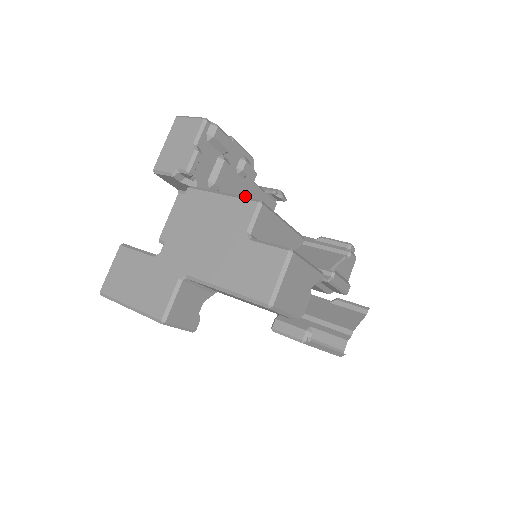
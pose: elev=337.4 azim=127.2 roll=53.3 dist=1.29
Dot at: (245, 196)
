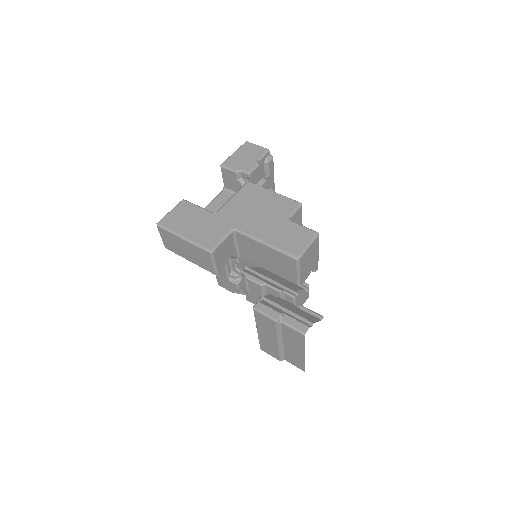
Dot at: occluded
